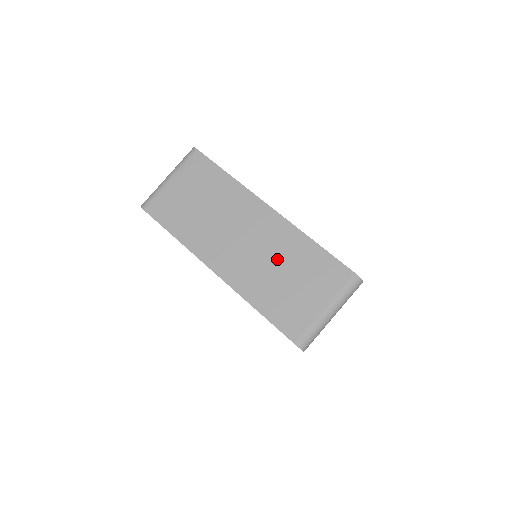
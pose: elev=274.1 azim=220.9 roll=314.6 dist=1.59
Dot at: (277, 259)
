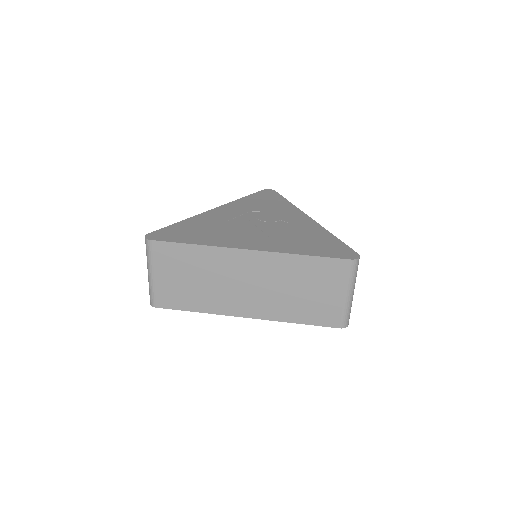
Dot at: (284, 284)
